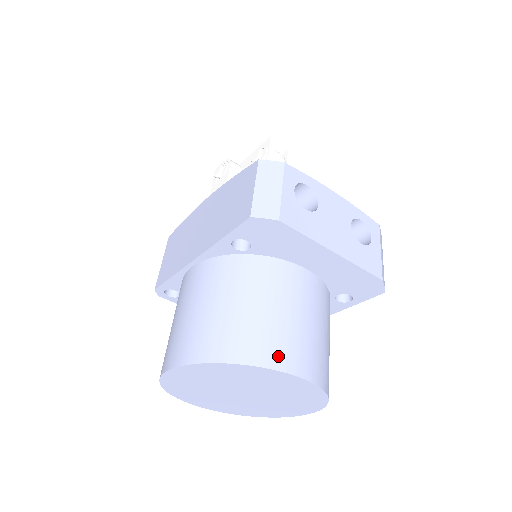
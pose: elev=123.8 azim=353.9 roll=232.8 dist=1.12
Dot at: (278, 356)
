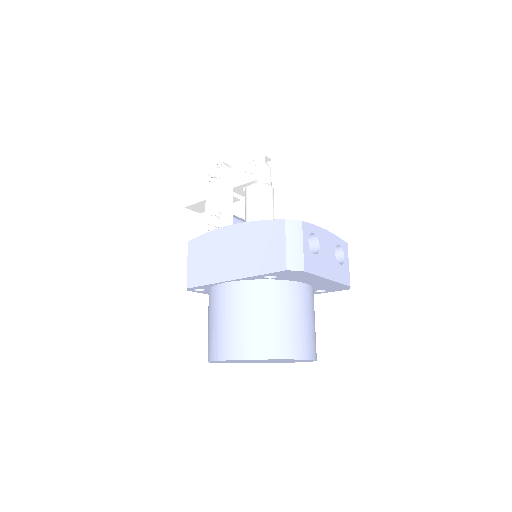
Dot at: (298, 350)
